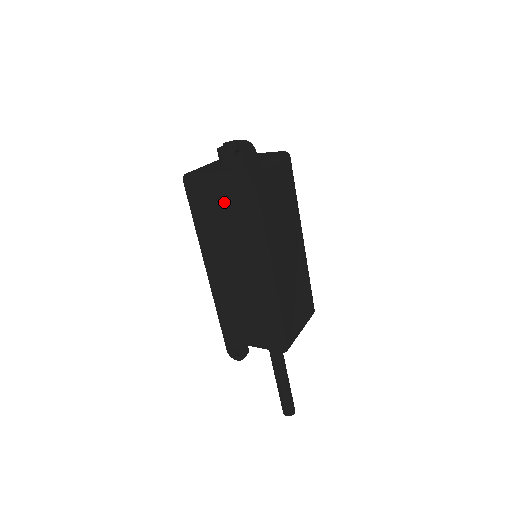
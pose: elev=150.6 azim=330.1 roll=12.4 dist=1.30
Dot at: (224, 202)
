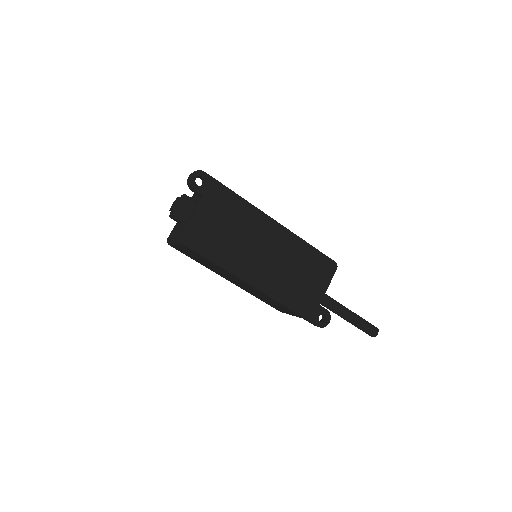
Dot at: (219, 222)
